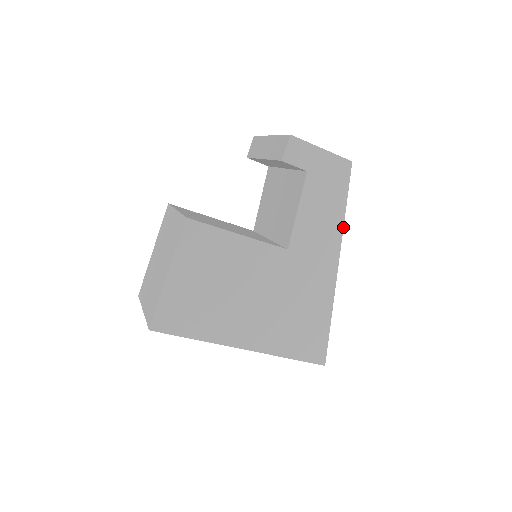
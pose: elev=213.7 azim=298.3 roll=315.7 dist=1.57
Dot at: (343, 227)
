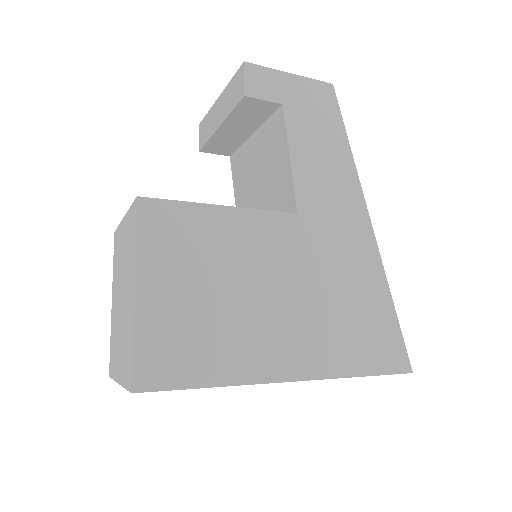
Dot at: (355, 169)
